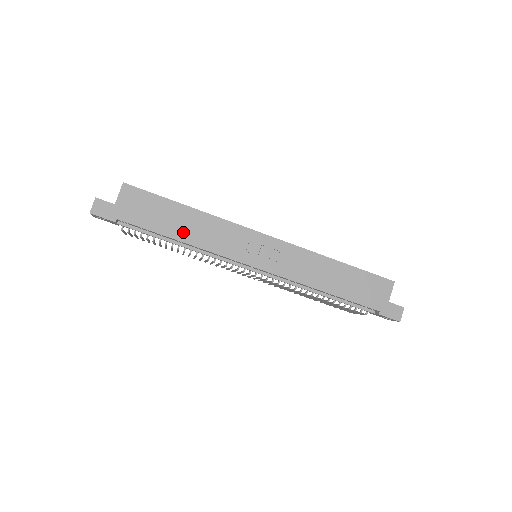
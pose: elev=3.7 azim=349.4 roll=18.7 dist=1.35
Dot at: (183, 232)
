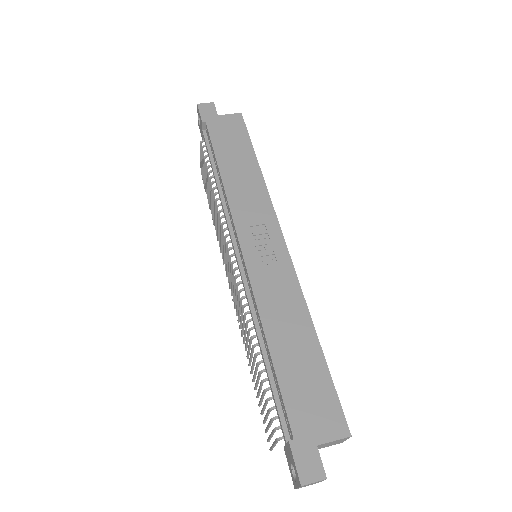
Dot at: (231, 171)
